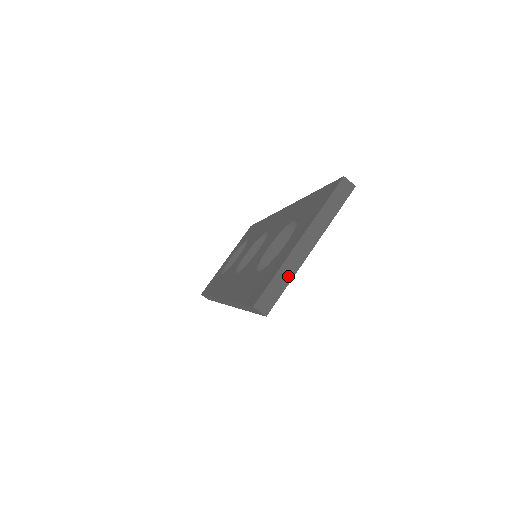
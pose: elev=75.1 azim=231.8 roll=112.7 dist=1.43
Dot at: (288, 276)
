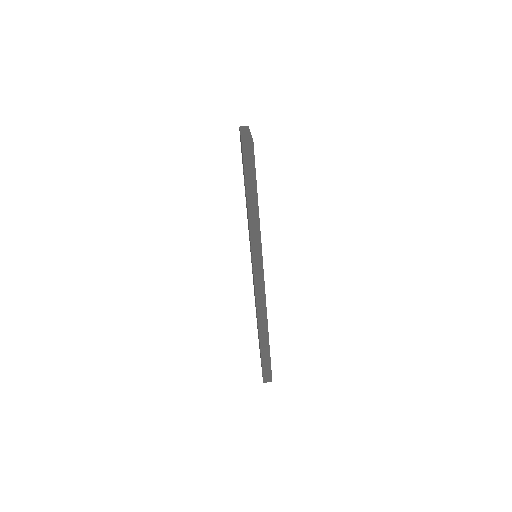
Dot at: (248, 137)
